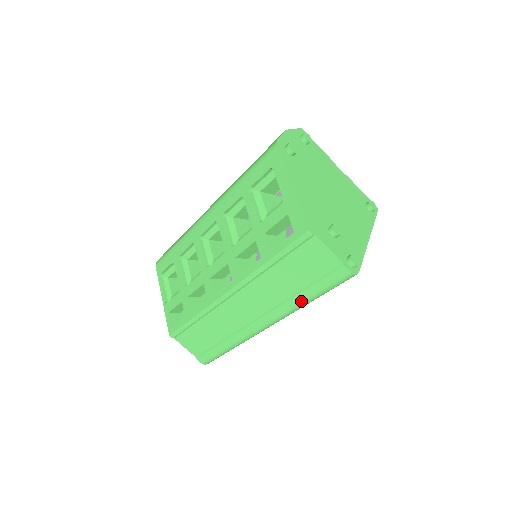
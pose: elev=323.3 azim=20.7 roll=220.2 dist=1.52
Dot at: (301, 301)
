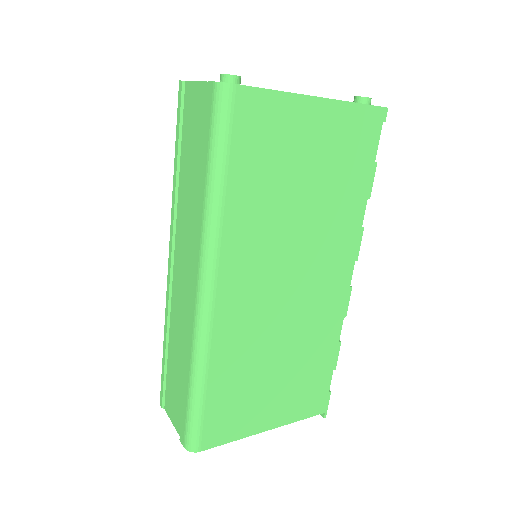
Dot at: (204, 196)
